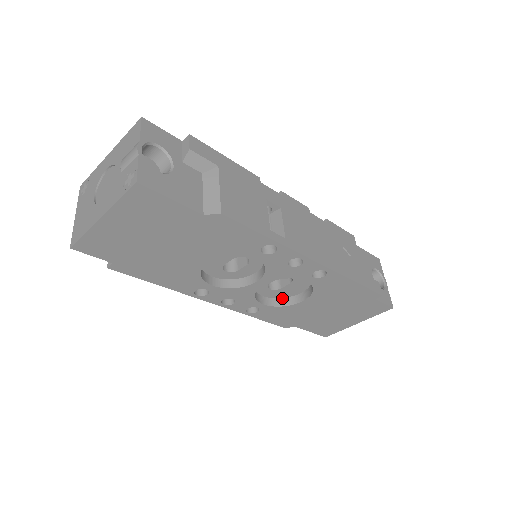
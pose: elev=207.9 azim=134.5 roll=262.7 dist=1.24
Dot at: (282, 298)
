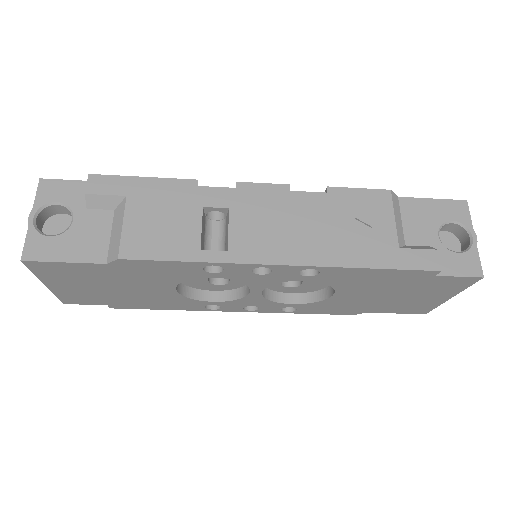
Dot at: (317, 291)
